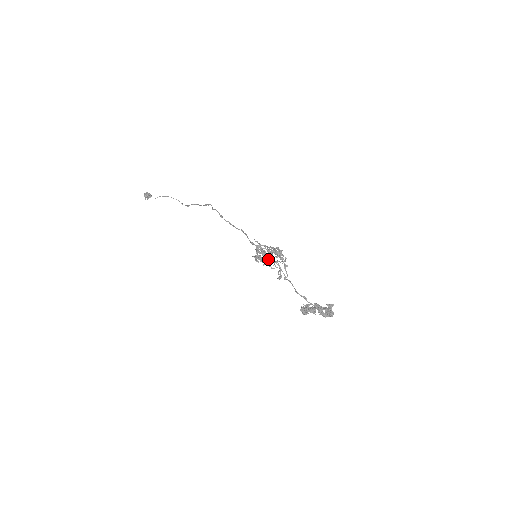
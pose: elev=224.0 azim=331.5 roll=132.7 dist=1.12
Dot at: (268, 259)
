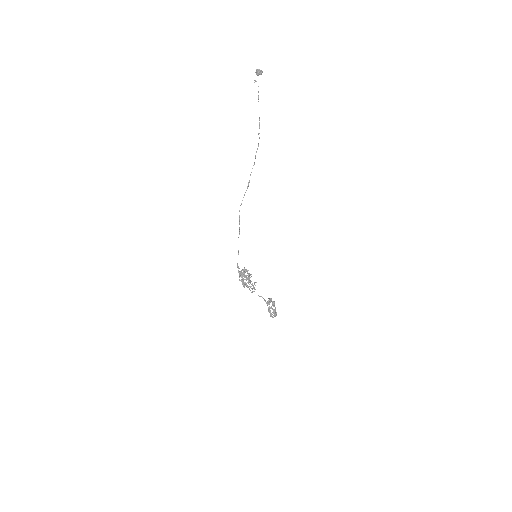
Dot at: (249, 275)
